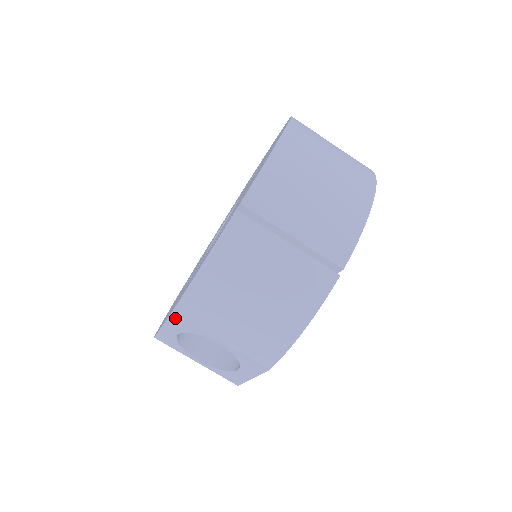
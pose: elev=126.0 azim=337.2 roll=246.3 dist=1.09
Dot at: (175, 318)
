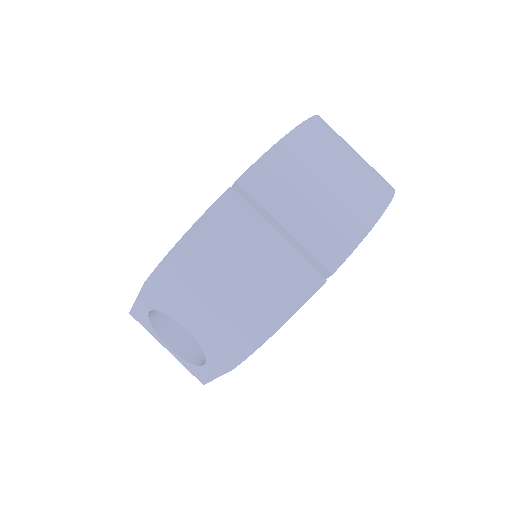
Dot at: (147, 291)
